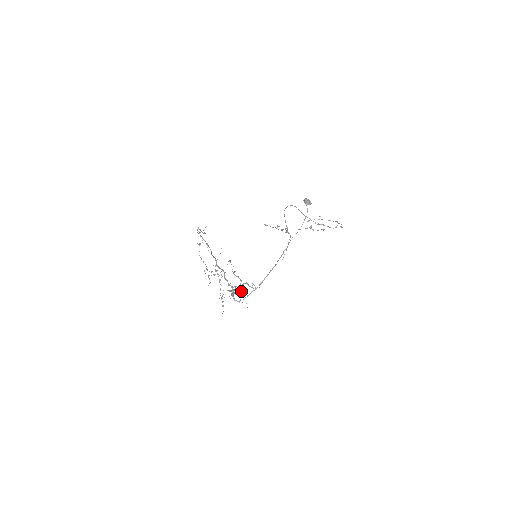
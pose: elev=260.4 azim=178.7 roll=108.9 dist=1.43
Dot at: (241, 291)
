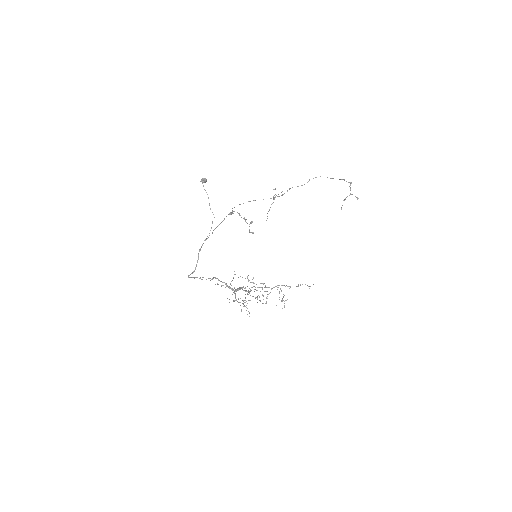
Dot at: occluded
